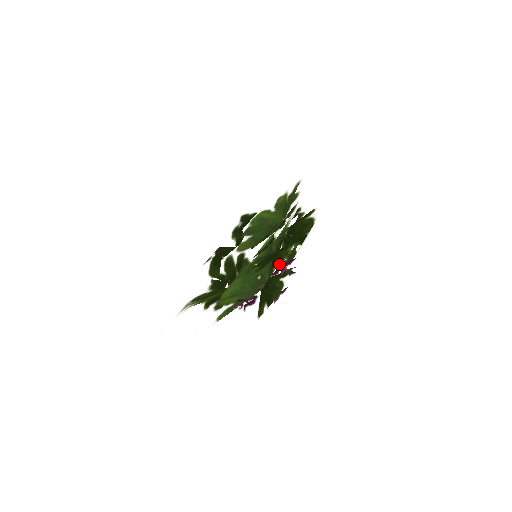
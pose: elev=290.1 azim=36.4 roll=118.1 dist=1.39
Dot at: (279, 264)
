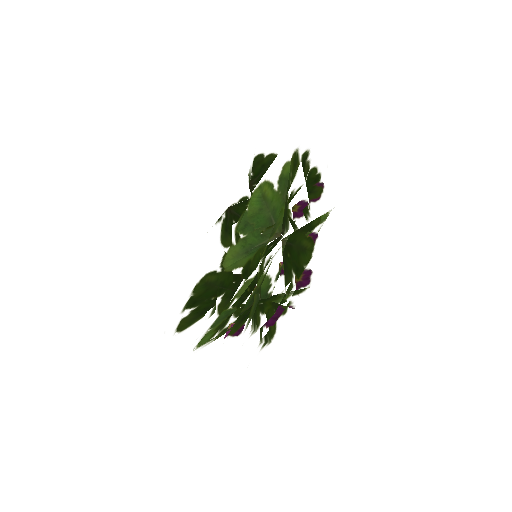
Dot at: (254, 331)
